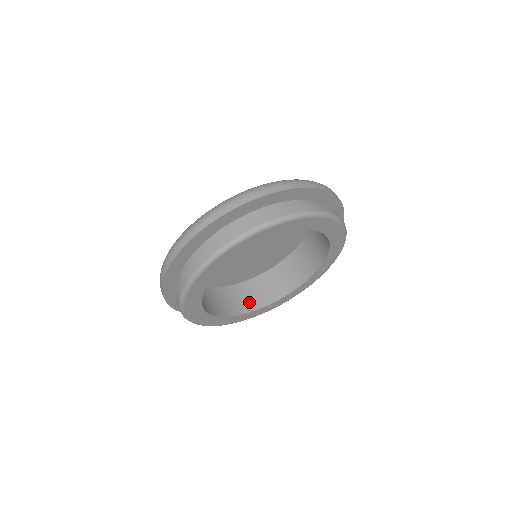
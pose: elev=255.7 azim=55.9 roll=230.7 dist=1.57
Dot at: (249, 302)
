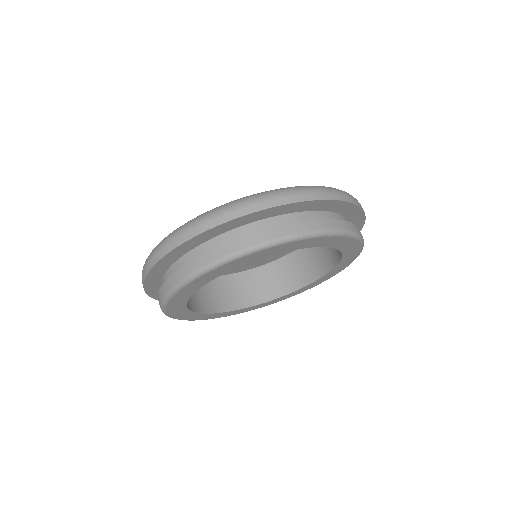
Dot at: (228, 300)
